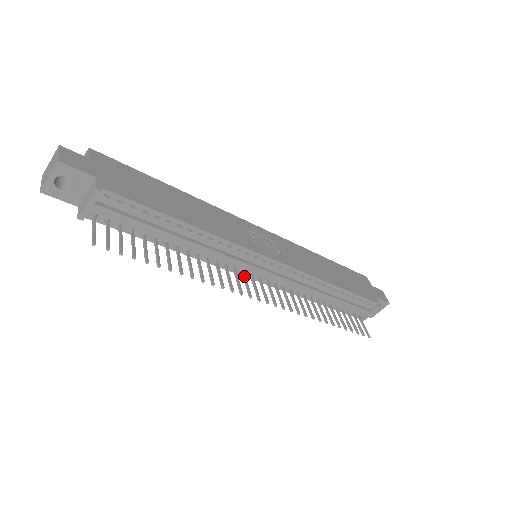
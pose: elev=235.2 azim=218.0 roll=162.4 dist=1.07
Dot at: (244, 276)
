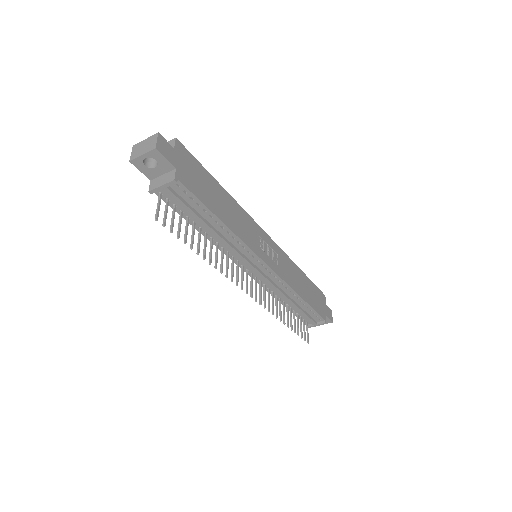
Dot at: (243, 270)
